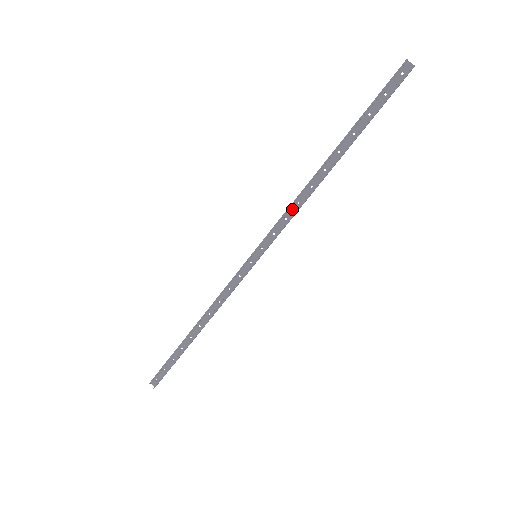
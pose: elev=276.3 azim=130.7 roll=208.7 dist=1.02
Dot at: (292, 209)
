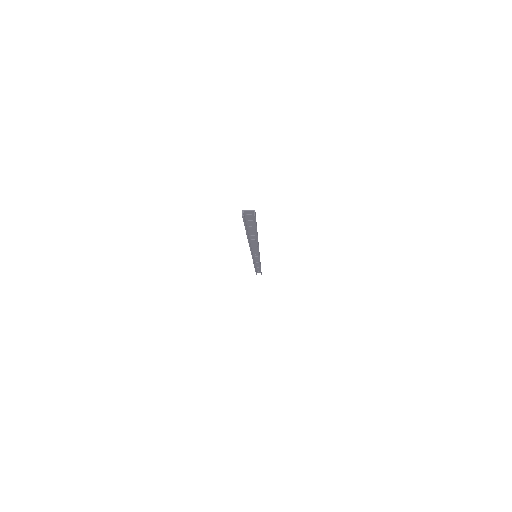
Dot at: (253, 247)
